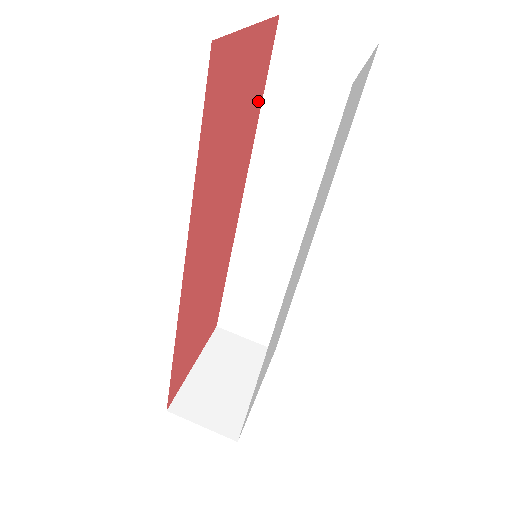
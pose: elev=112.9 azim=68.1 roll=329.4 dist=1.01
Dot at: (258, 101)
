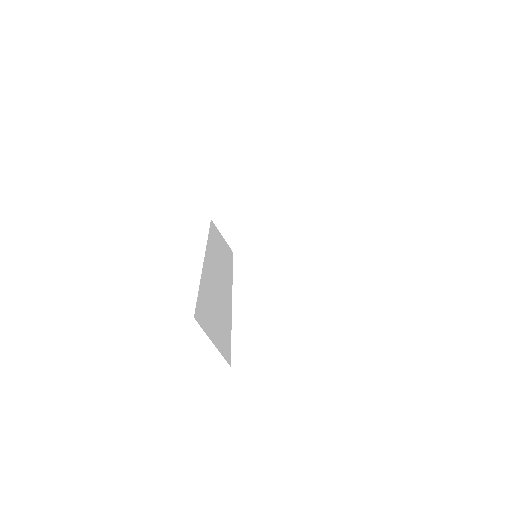
Dot at: occluded
